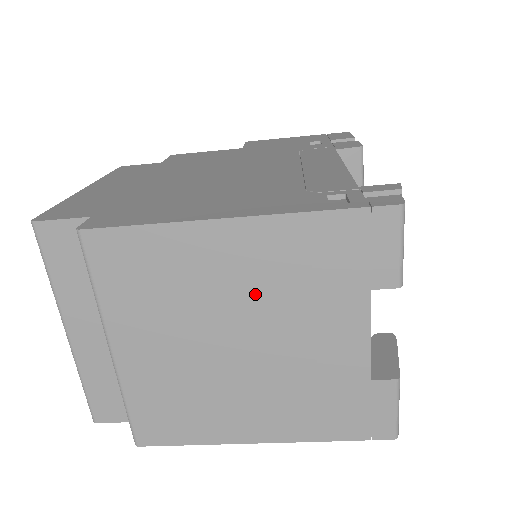
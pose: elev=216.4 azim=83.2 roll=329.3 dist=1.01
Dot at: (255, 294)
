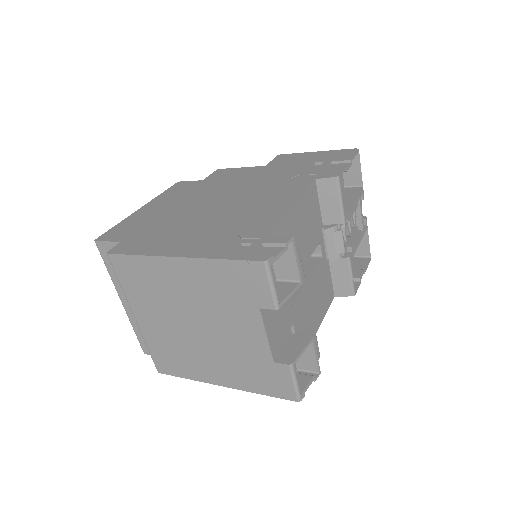
Dot at: (198, 300)
